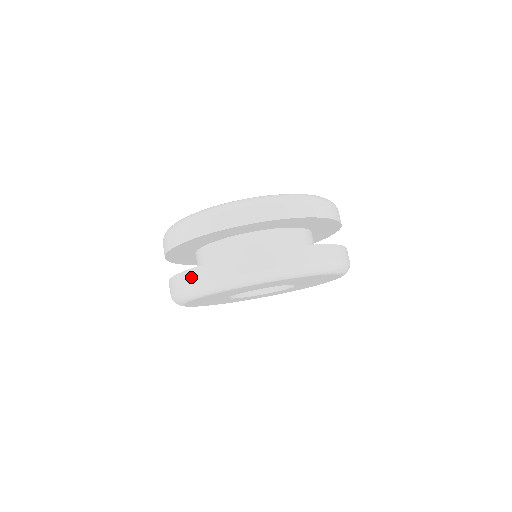
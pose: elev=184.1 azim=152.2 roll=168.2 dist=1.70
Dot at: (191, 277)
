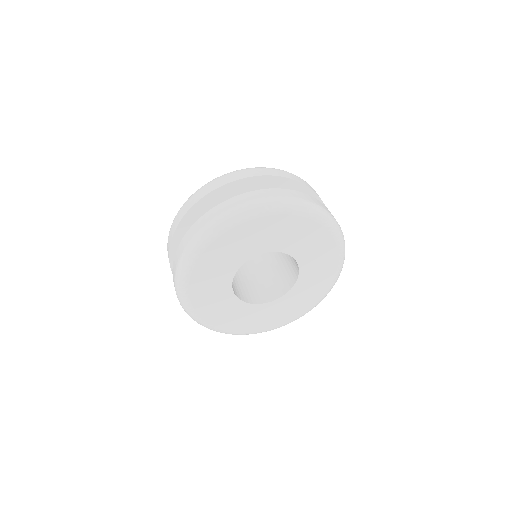
Dot at: (278, 192)
